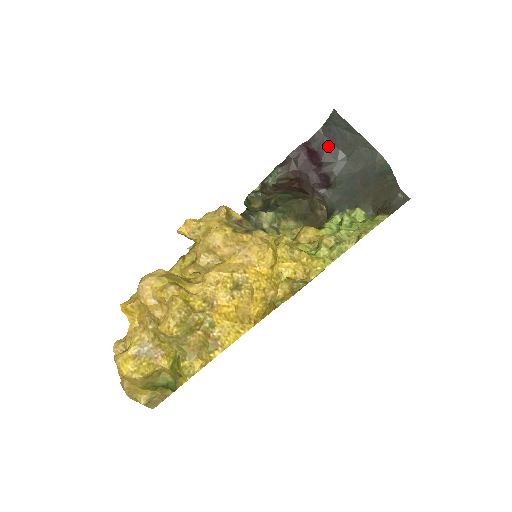
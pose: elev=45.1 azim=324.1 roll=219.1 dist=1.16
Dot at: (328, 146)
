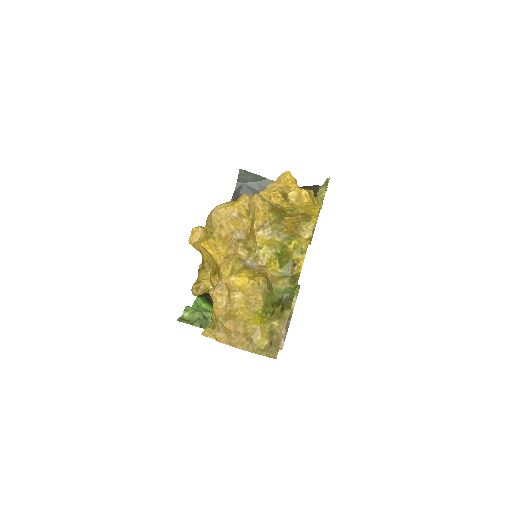
Dot at: occluded
